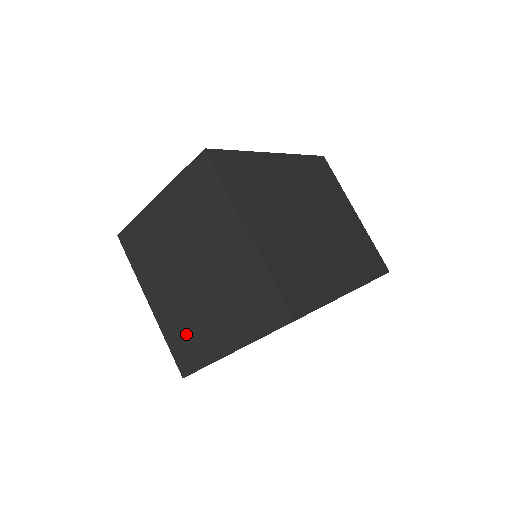
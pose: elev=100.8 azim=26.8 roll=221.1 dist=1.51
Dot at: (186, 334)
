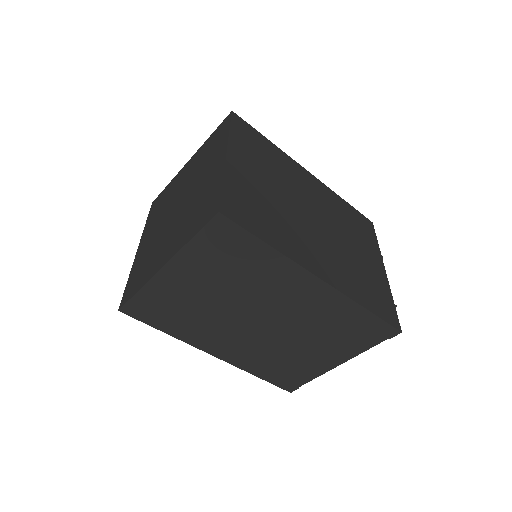
Dot at: (144, 264)
